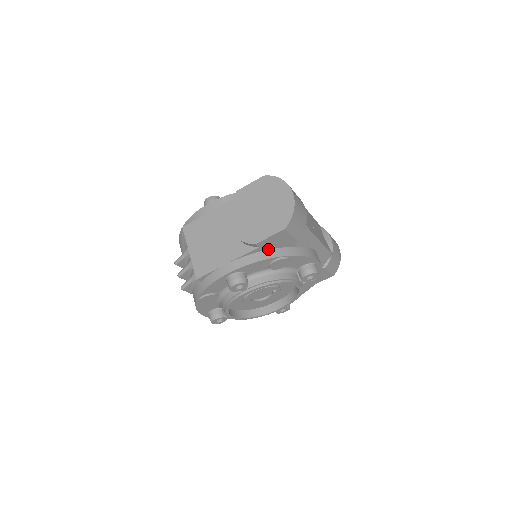
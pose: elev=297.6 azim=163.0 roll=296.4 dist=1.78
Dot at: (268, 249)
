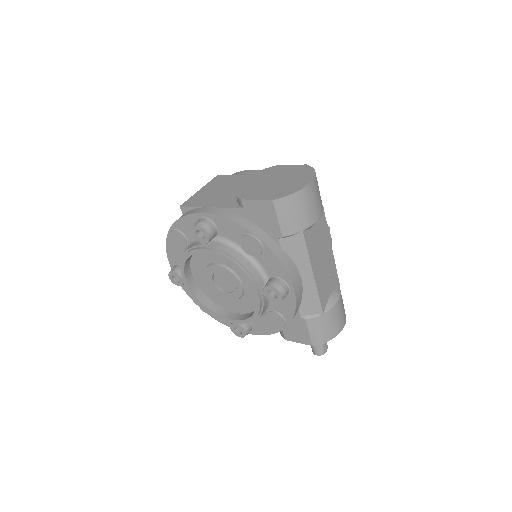
Dot at: (251, 221)
